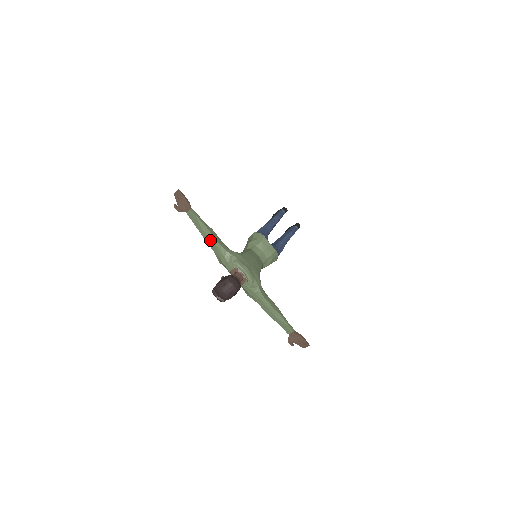
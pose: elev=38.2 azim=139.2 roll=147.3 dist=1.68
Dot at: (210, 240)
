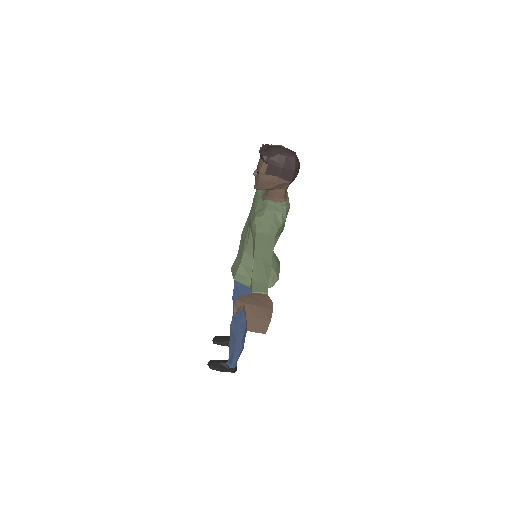
Dot at: occluded
